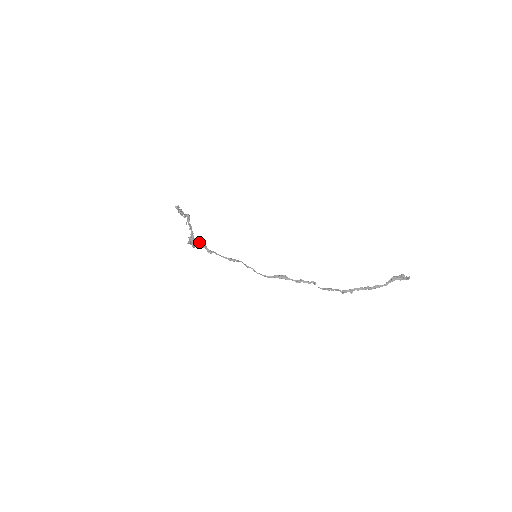
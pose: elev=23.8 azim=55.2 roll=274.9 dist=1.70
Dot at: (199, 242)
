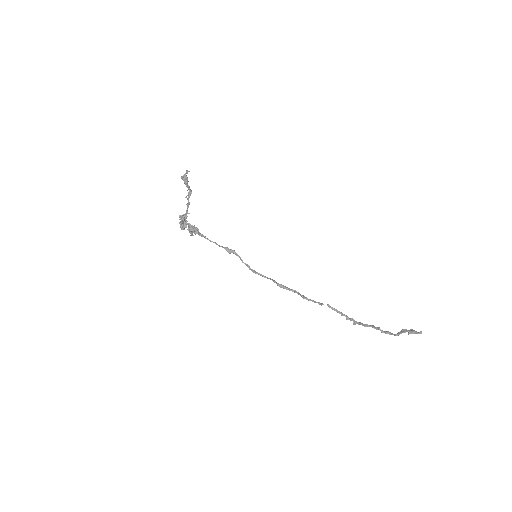
Dot at: (190, 226)
